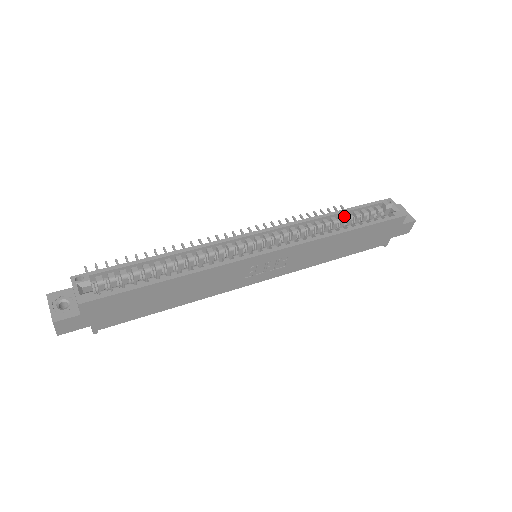
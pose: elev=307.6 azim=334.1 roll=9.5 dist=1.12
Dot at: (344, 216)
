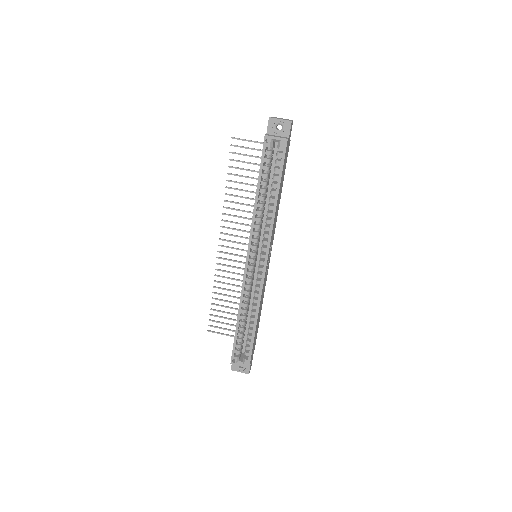
Dot at: (260, 185)
